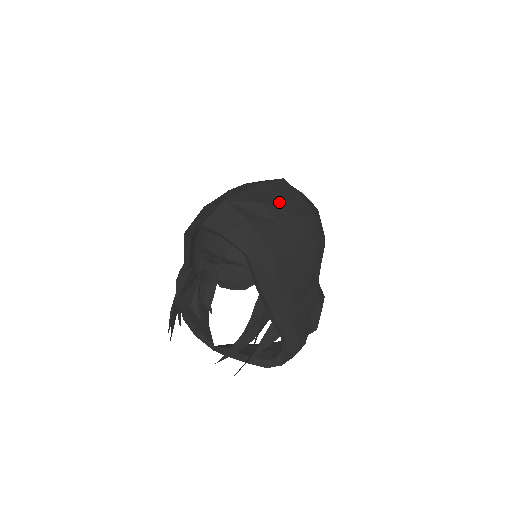
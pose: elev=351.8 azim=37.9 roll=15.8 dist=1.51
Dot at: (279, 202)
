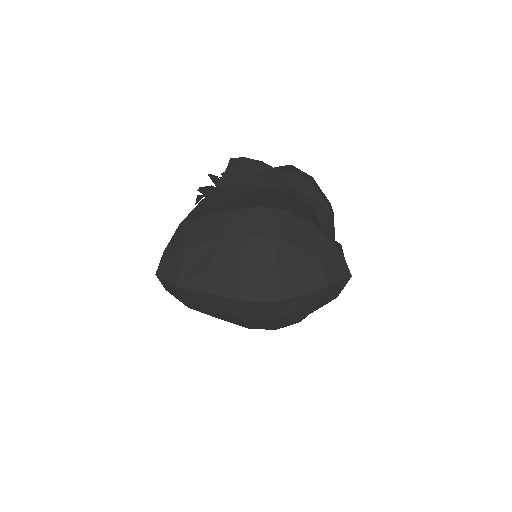
Dot at: (231, 317)
